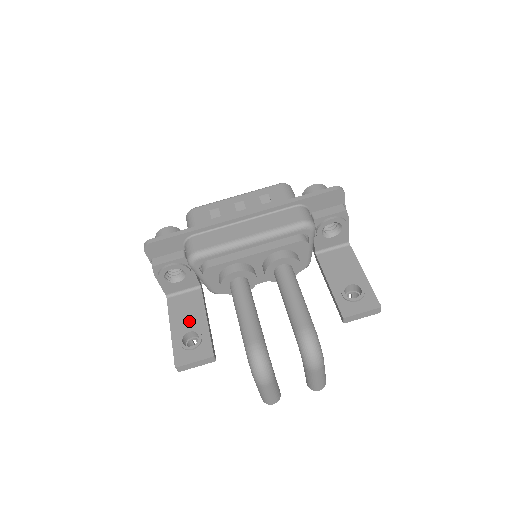
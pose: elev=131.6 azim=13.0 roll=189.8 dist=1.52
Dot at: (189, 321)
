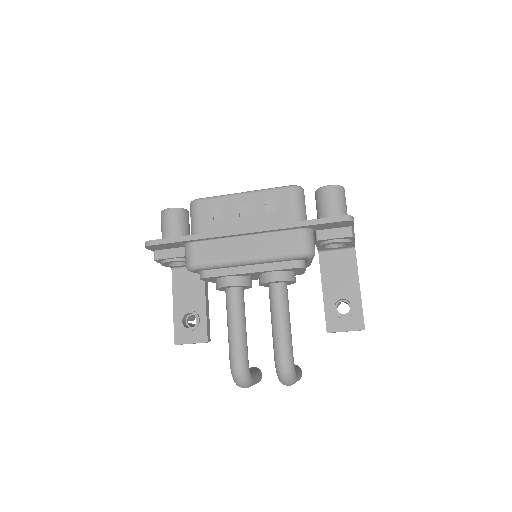
Dot at: (190, 301)
